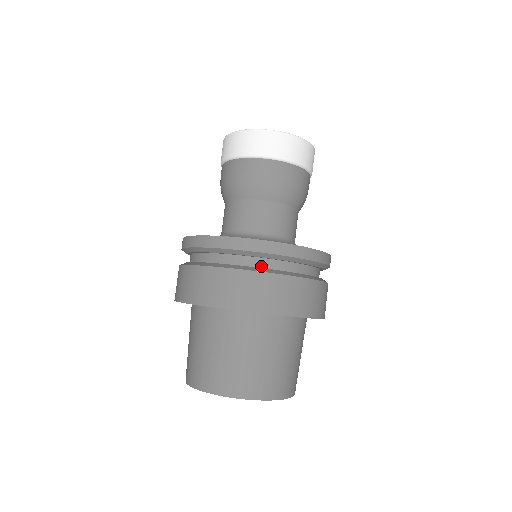
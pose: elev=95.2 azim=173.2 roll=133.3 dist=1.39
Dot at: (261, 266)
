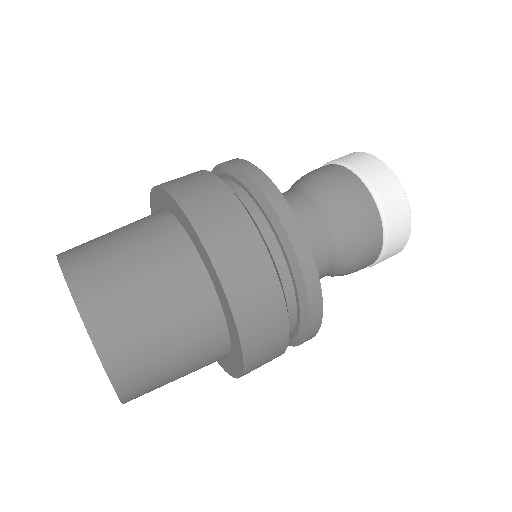
Dot at: occluded
